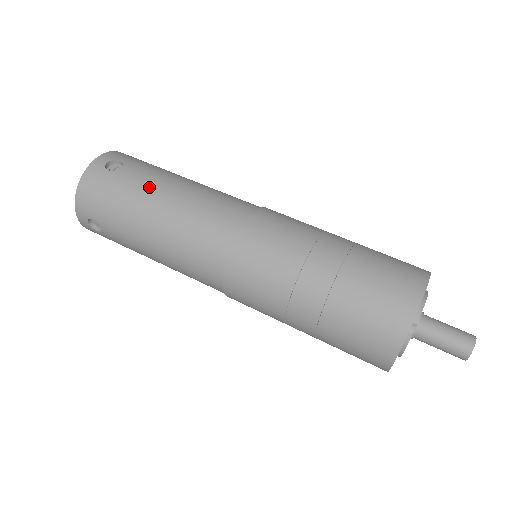
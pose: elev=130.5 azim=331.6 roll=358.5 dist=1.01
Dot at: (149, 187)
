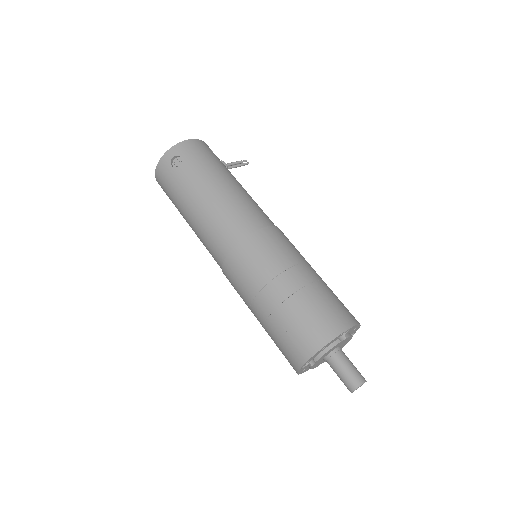
Dot at: (191, 190)
